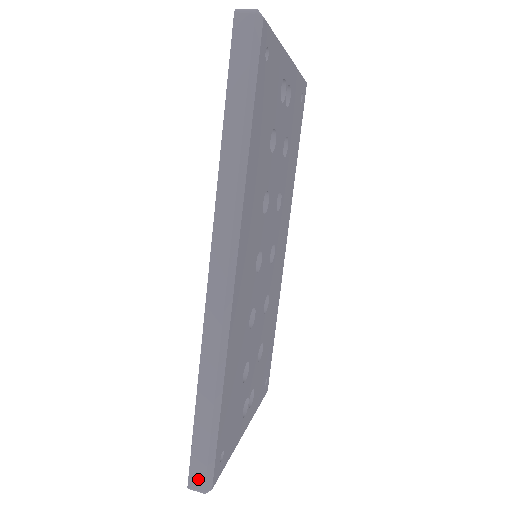
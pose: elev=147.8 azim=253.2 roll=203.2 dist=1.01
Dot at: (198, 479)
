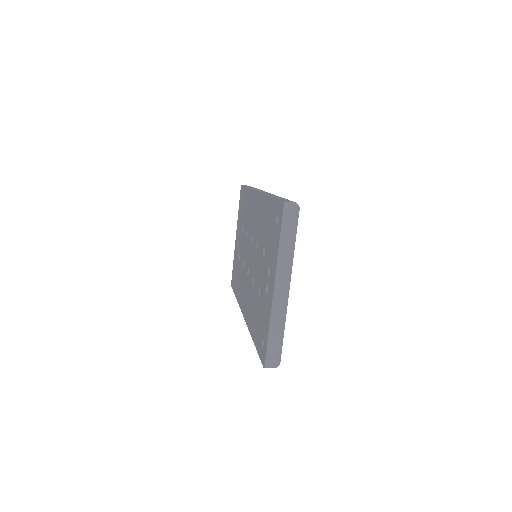
Dot at: (289, 201)
